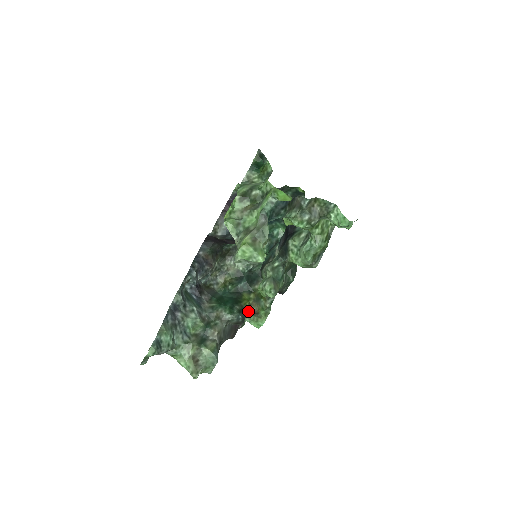
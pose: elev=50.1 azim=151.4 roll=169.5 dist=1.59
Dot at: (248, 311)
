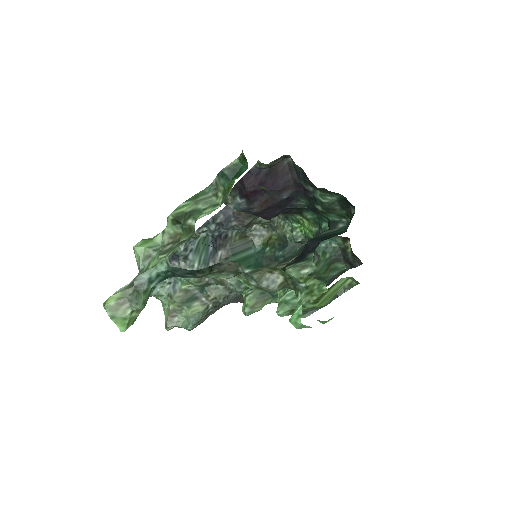
Dot at: occluded
